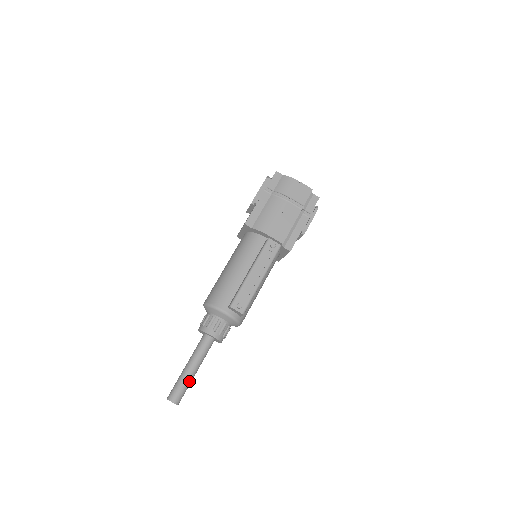
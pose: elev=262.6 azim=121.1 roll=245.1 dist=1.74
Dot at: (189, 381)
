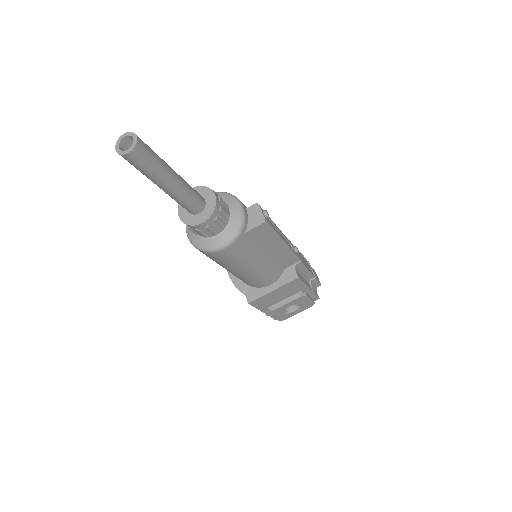
Dot at: (163, 169)
